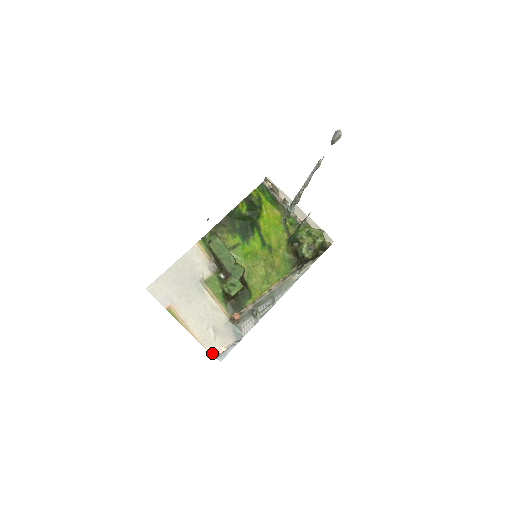
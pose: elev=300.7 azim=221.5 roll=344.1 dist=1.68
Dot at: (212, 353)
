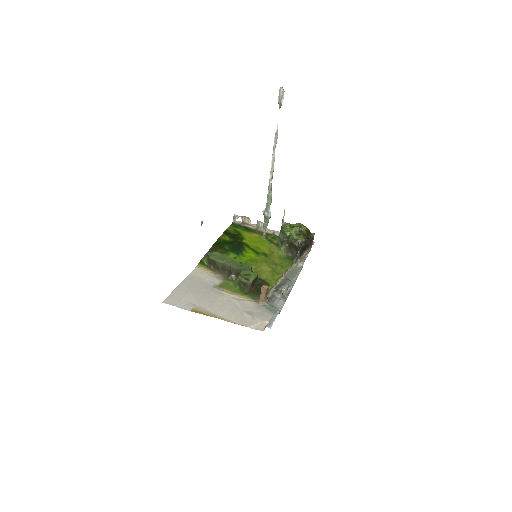
Dot at: (257, 329)
